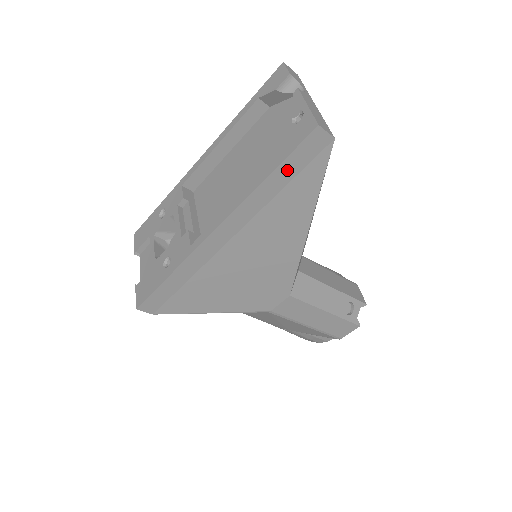
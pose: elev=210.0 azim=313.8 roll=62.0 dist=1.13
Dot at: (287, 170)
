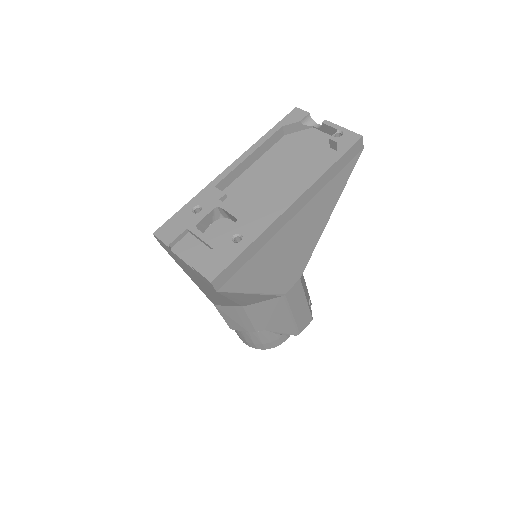
Dot at: (340, 164)
